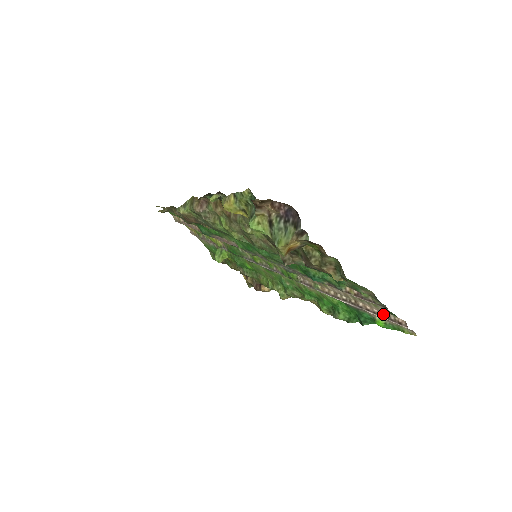
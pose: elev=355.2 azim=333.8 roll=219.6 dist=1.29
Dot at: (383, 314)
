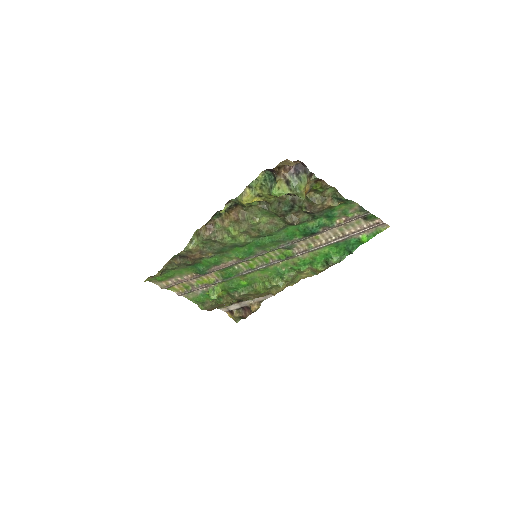
Dot at: (365, 227)
